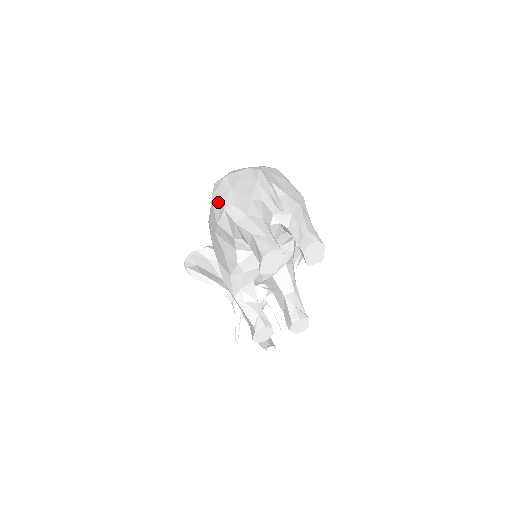
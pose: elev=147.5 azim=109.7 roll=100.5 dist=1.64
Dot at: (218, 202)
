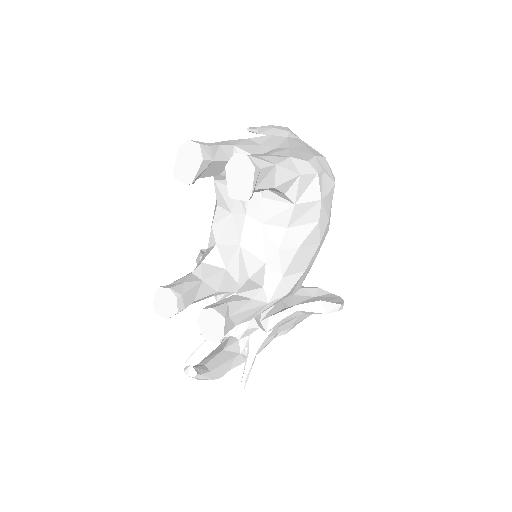
Dot at: occluded
